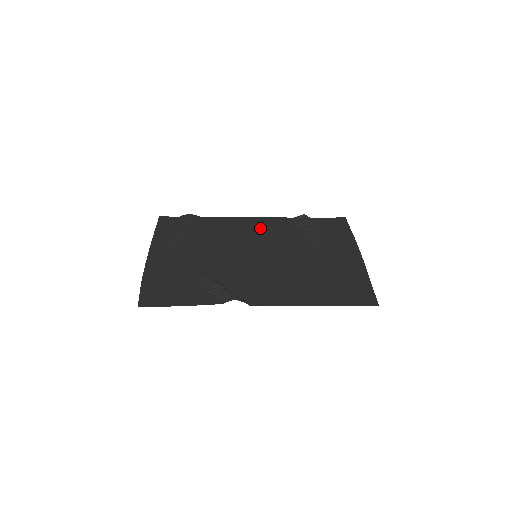
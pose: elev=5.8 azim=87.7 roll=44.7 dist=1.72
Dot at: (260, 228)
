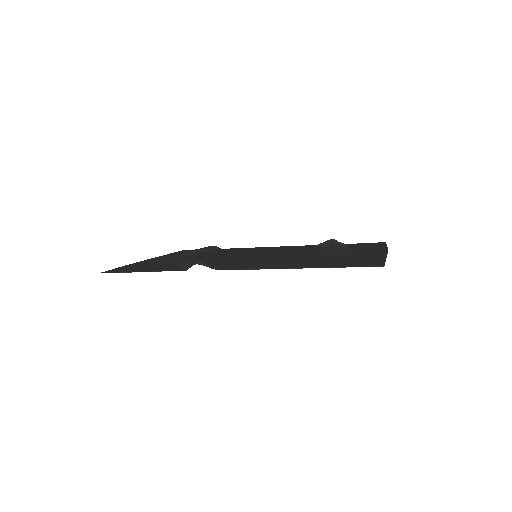
Dot at: (277, 249)
